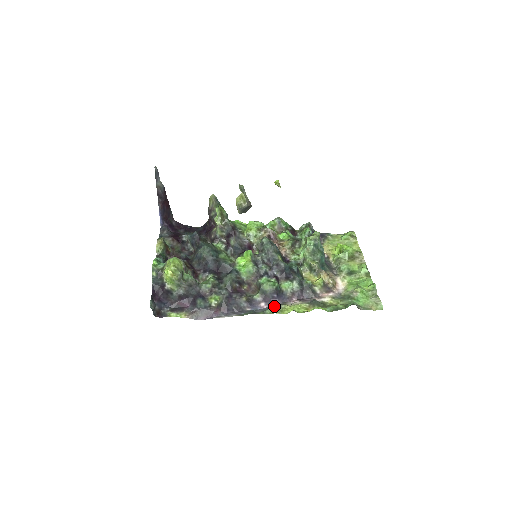
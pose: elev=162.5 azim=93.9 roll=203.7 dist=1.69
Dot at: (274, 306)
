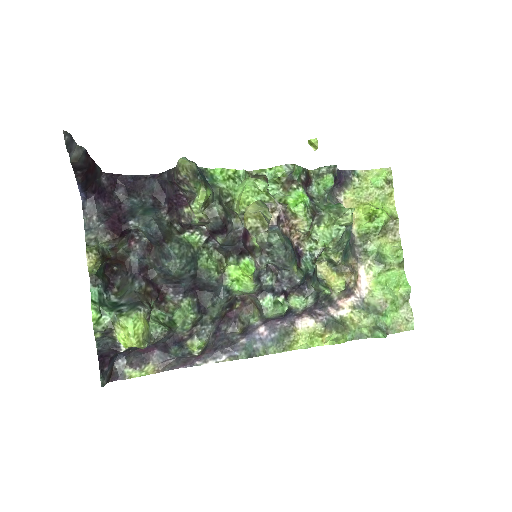
Dot at: (280, 339)
